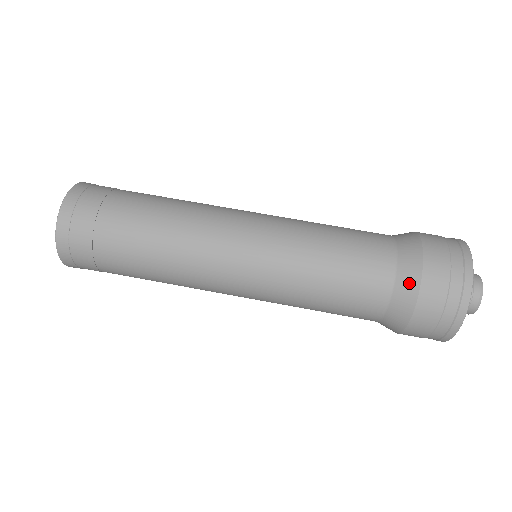
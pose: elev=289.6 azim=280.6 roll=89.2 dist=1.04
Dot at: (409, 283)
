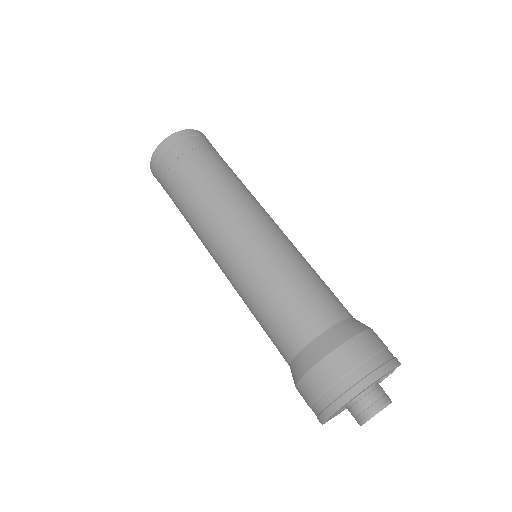
Dot at: (323, 347)
